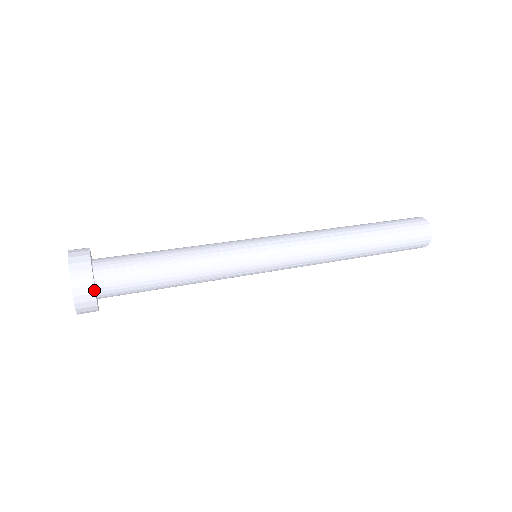
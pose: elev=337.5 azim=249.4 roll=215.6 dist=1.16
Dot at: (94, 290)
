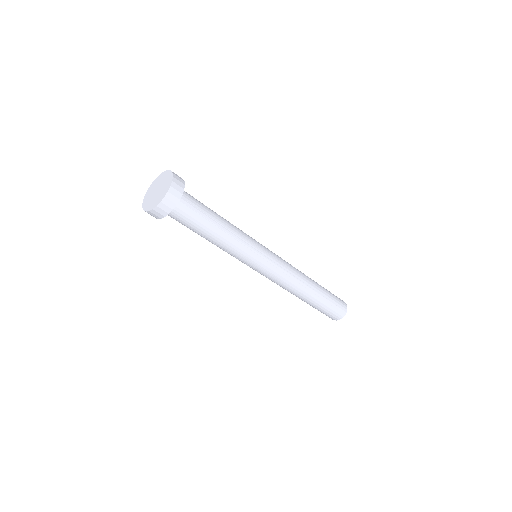
Dot at: (184, 183)
